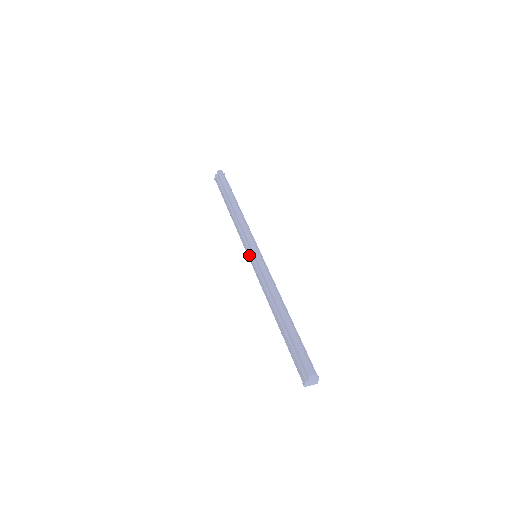
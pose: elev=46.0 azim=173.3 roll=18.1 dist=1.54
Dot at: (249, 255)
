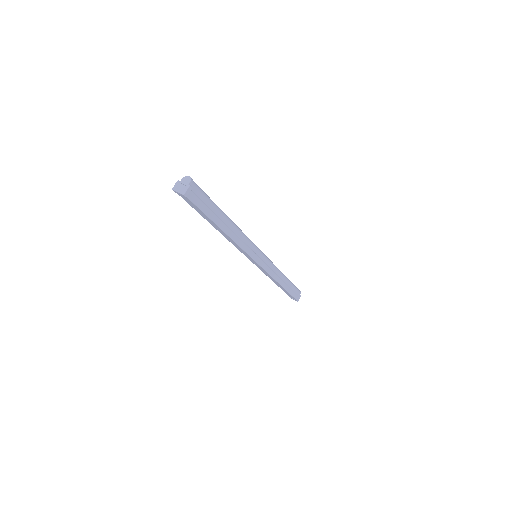
Dot at: occluded
